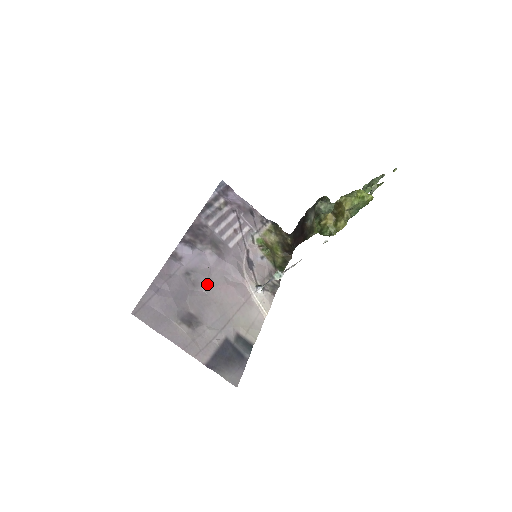
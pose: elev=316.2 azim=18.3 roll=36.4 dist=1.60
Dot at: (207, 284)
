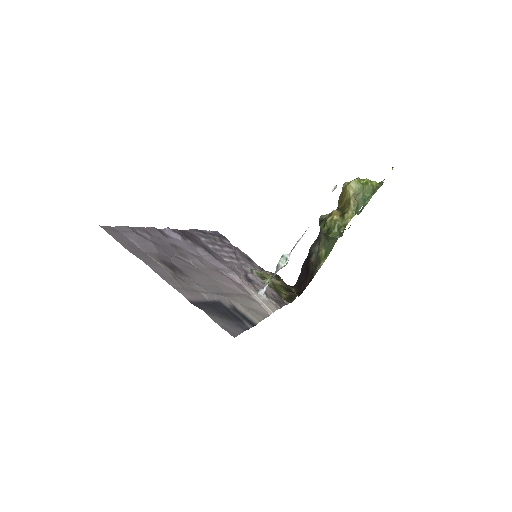
Dot at: (197, 262)
